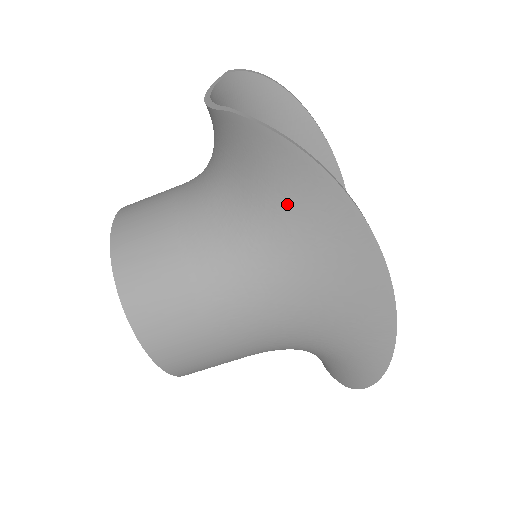
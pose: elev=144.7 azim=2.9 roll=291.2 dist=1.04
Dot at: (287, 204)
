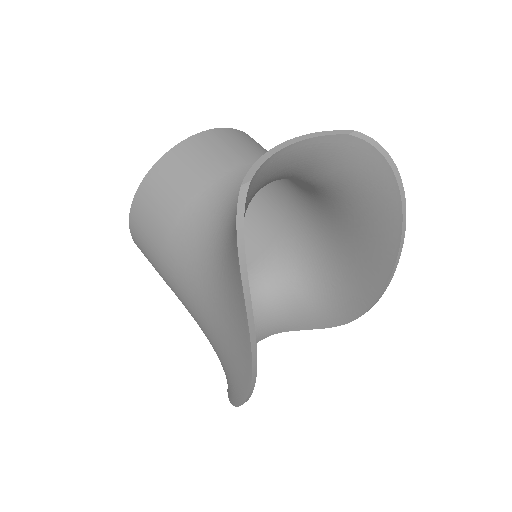
Dot at: (227, 276)
